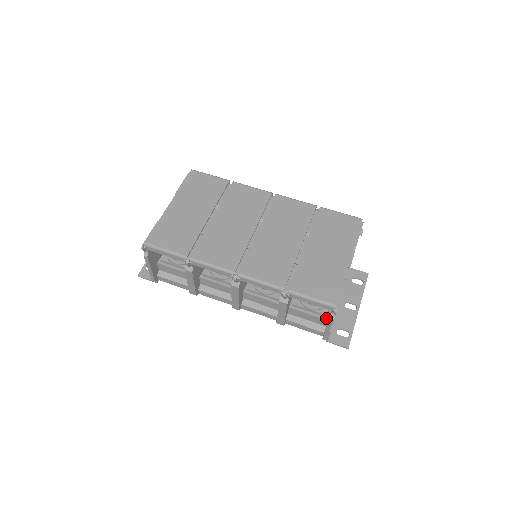
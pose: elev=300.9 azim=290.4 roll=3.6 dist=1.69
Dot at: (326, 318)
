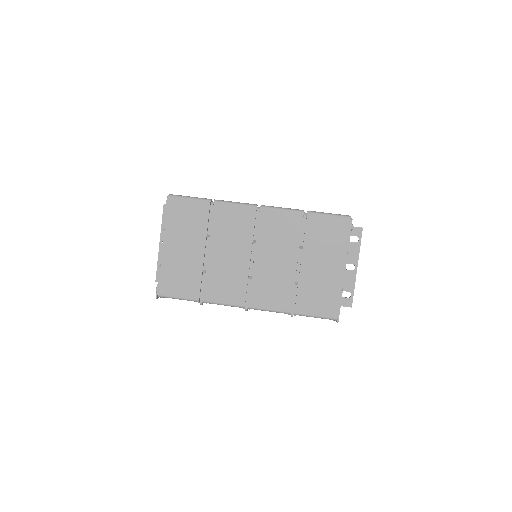
Dot at: occluded
